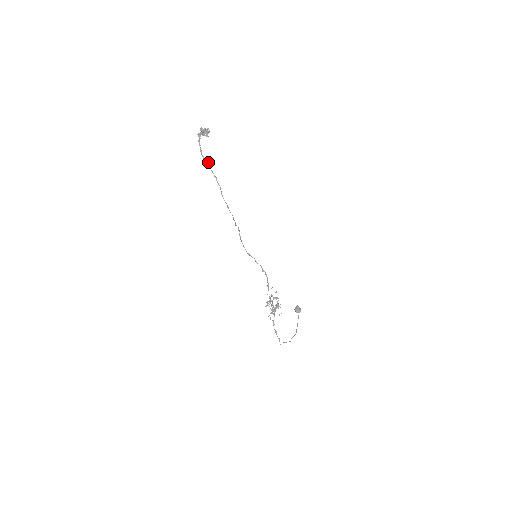
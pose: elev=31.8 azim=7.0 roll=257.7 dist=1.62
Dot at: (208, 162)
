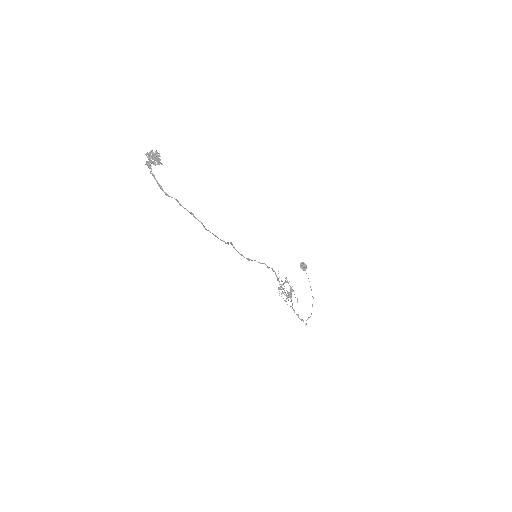
Dot at: (175, 199)
